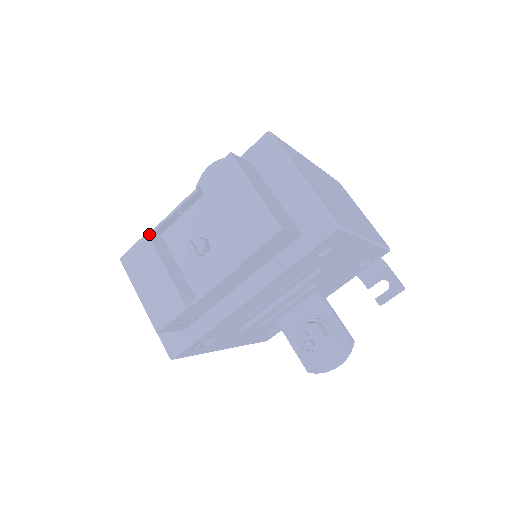
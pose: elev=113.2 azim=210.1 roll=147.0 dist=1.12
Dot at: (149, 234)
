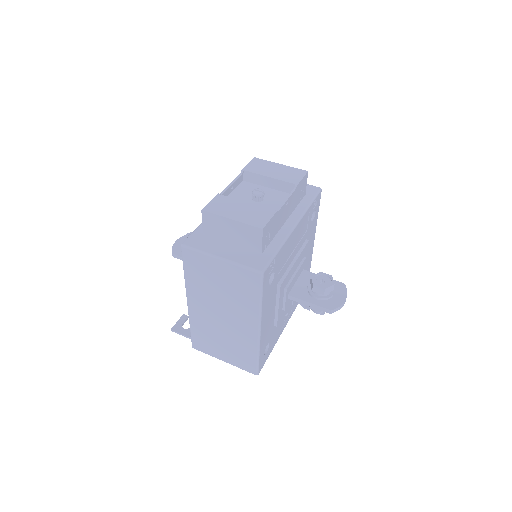
Dot at: (220, 194)
